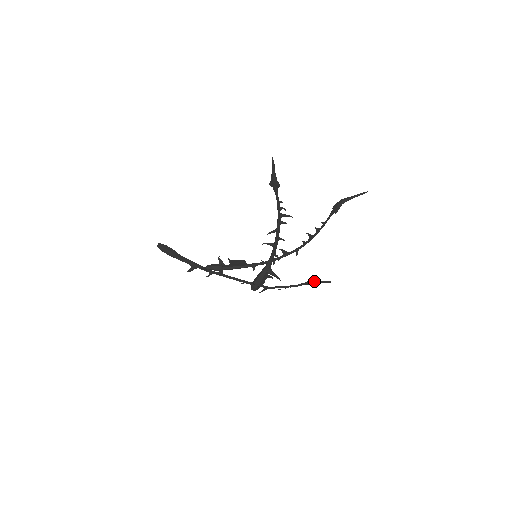
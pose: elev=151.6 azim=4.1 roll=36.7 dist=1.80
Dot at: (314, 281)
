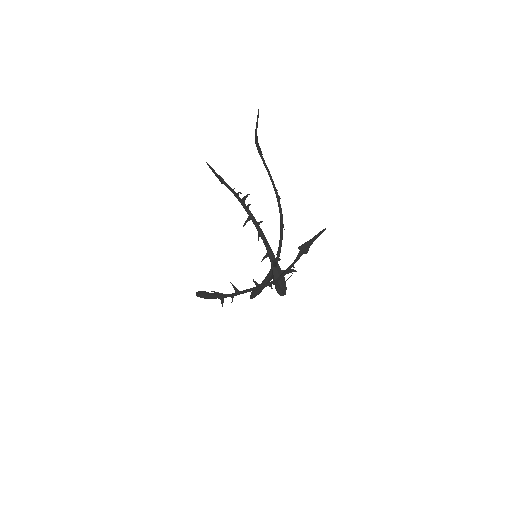
Dot at: (305, 243)
